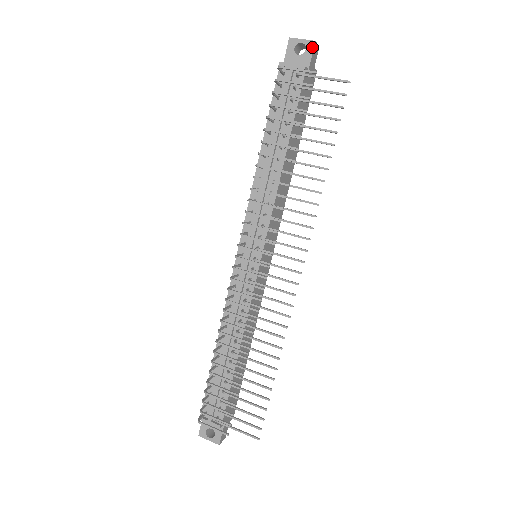
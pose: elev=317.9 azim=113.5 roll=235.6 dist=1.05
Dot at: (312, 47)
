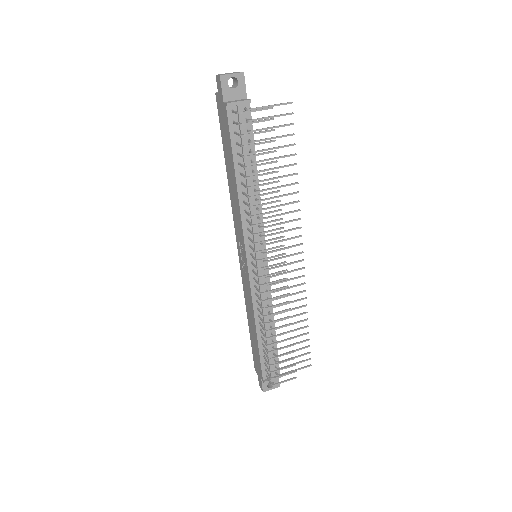
Dot at: (243, 78)
